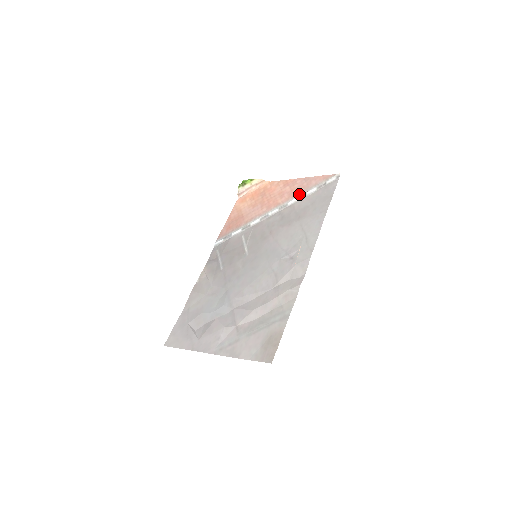
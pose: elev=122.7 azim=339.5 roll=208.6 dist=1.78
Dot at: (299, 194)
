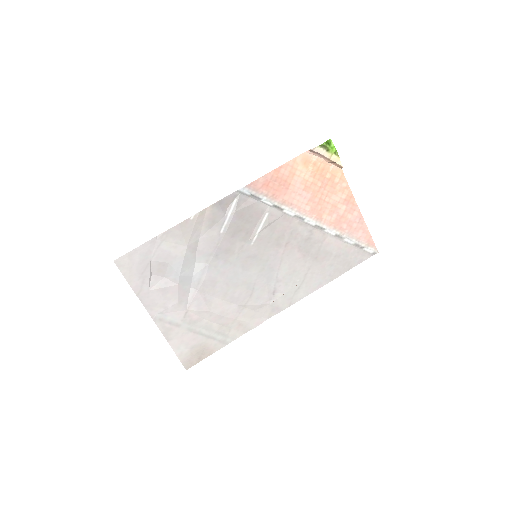
Dot at: (341, 232)
